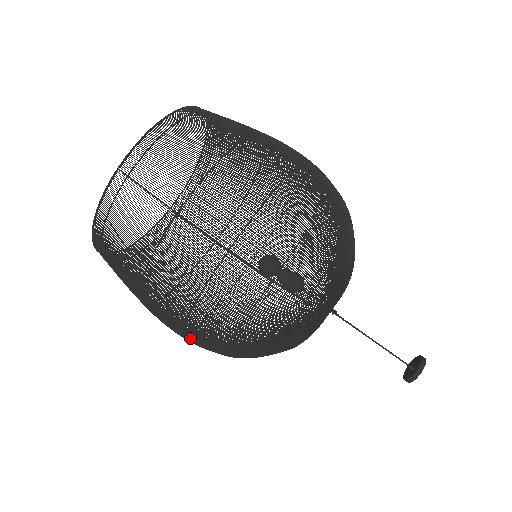
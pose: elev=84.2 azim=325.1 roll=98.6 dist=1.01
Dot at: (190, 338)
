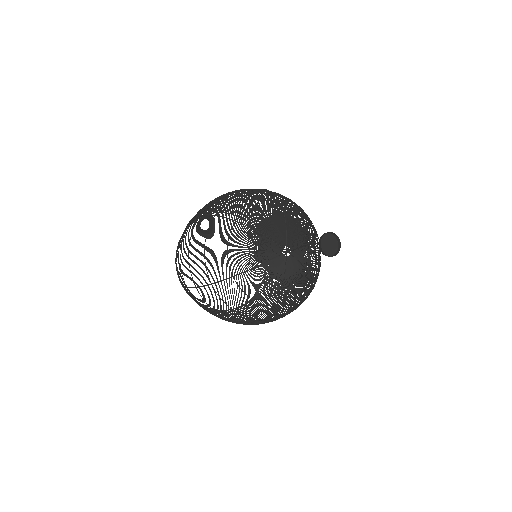
Dot at: (198, 286)
